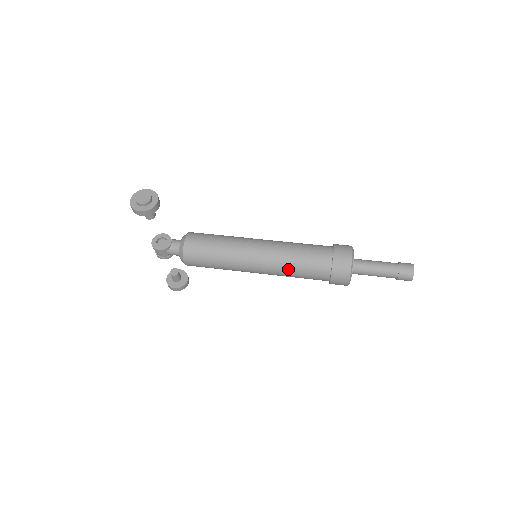
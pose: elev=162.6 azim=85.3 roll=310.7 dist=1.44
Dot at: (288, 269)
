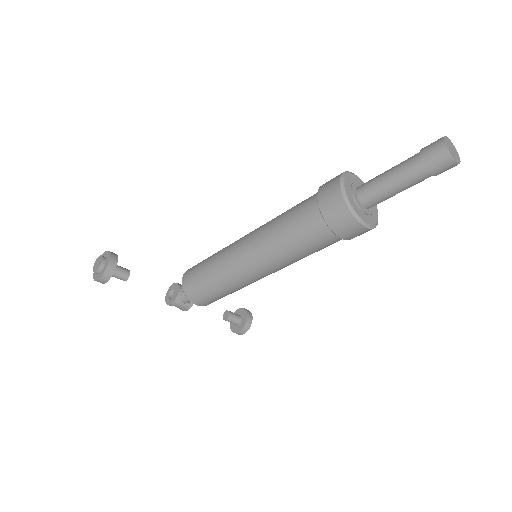
Dot at: (283, 252)
